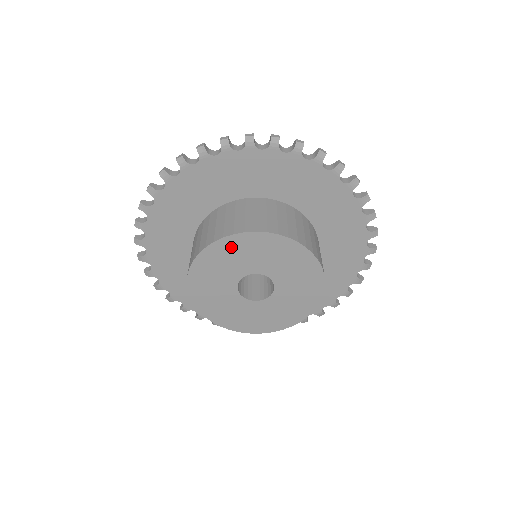
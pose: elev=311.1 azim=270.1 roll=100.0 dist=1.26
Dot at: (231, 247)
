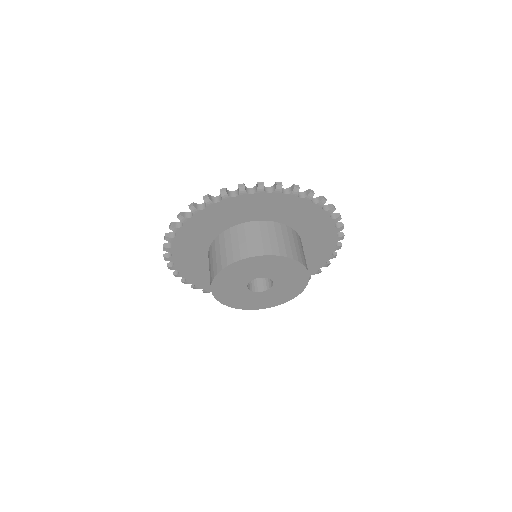
Dot at: (240, 267)
